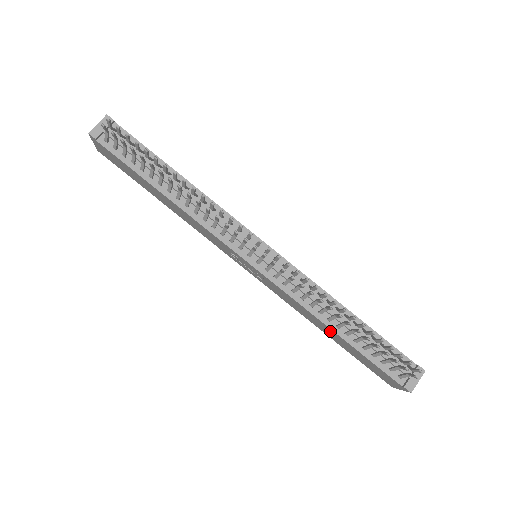
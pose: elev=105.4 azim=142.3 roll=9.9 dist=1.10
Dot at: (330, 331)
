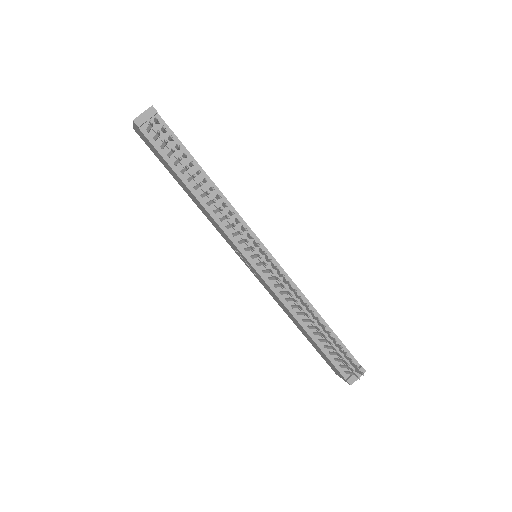
Dot at: (301, 328)
